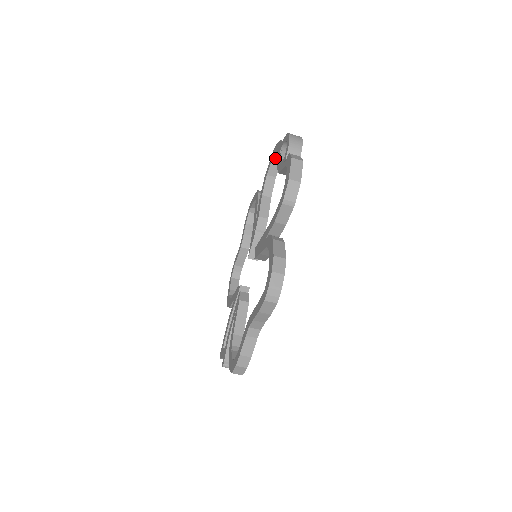
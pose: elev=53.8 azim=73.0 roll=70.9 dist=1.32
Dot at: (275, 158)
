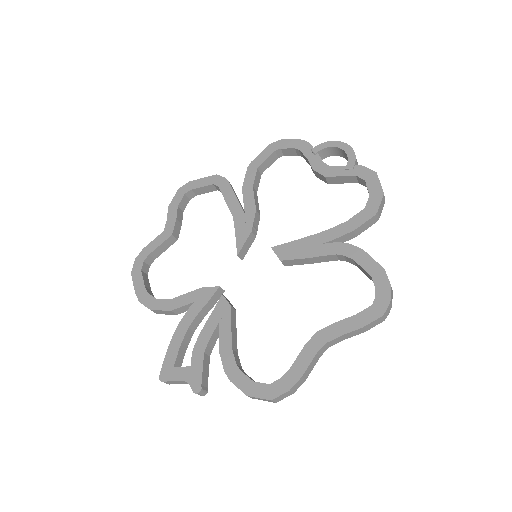
Dot at: (276, 153)
